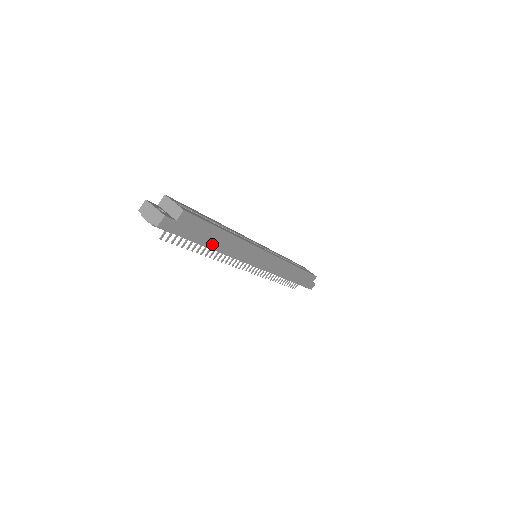
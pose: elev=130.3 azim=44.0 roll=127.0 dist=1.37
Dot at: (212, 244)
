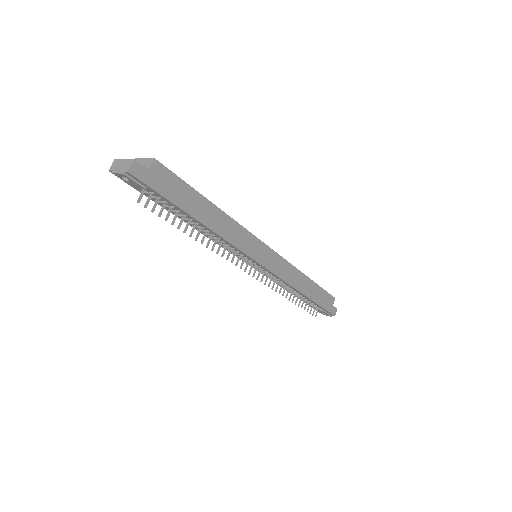
Dot at: (197, 214)
